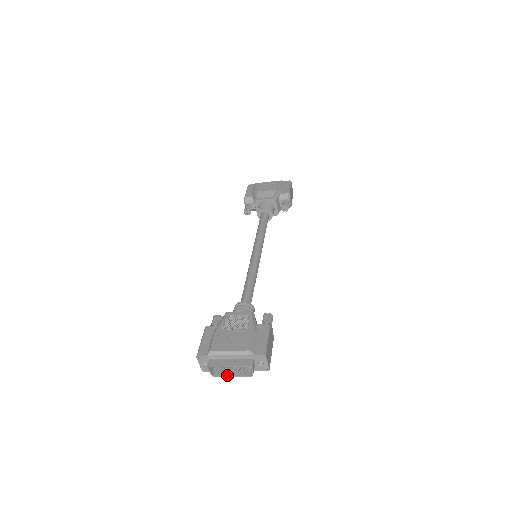
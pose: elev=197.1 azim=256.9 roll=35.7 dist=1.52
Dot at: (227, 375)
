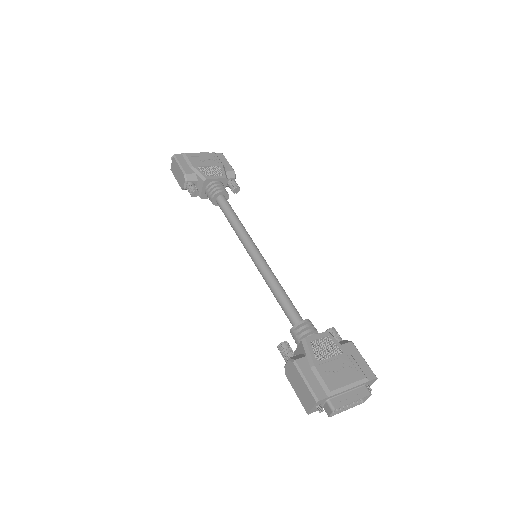
Dot at: (341, 410)
